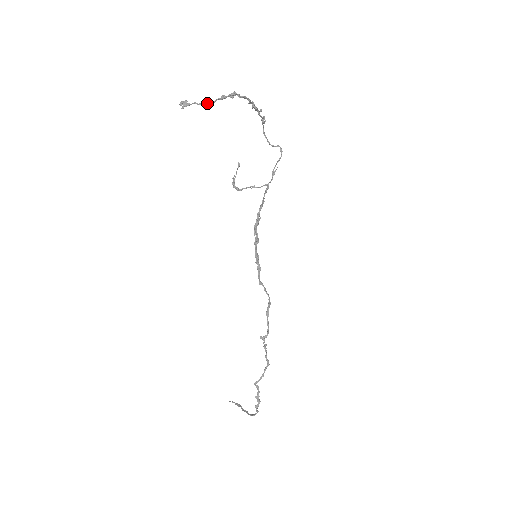
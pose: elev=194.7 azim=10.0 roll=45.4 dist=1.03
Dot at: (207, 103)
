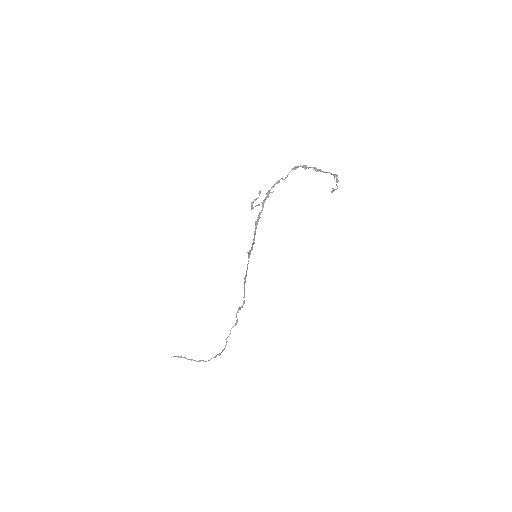
Dot at: occluded
